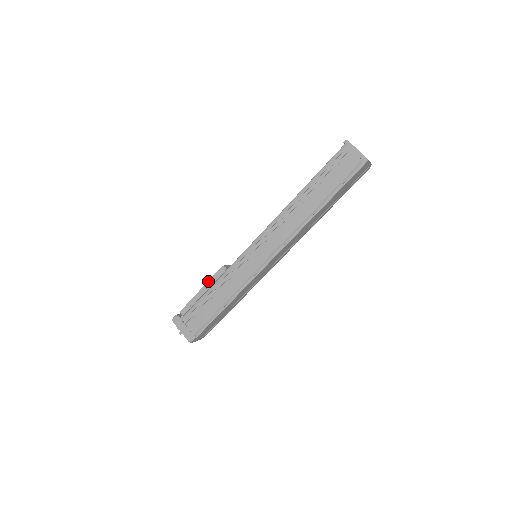
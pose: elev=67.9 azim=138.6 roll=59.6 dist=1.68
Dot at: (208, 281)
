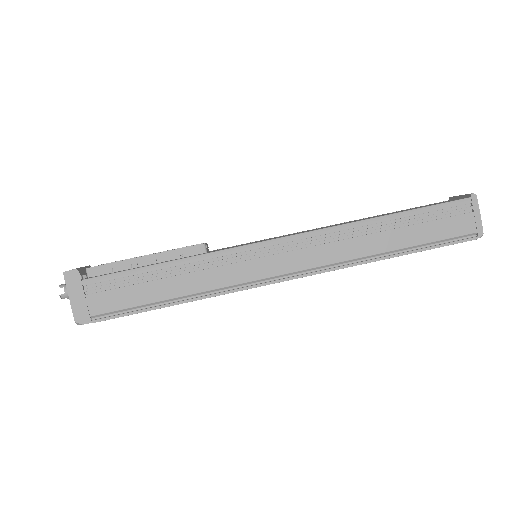
Dot at: (167, 251)
